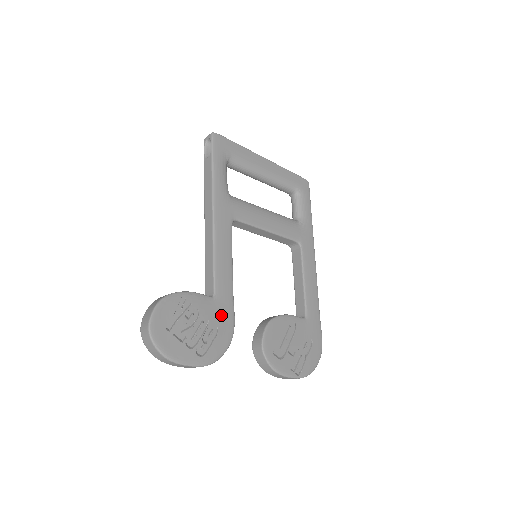
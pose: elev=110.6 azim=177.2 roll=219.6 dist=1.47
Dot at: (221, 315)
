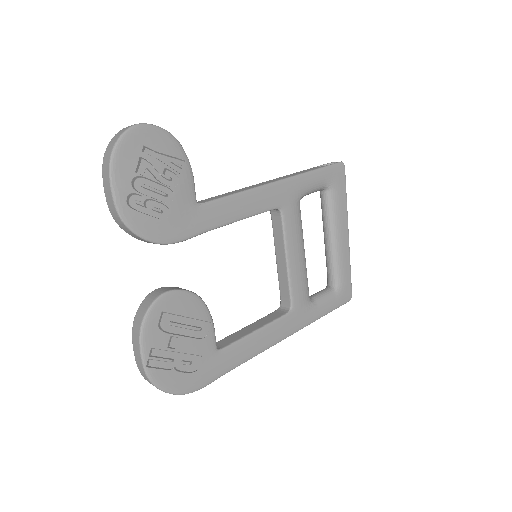
Dot at: (182, 219)
